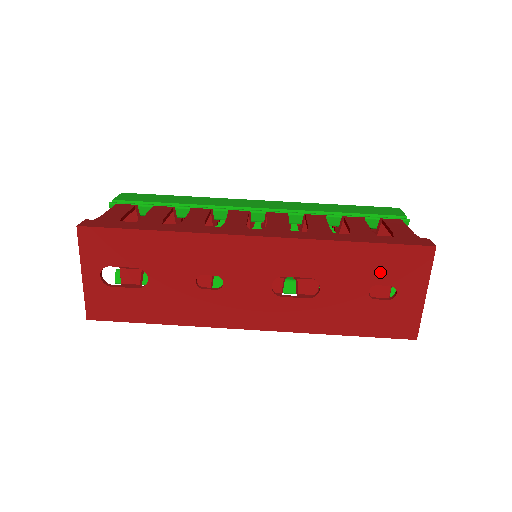
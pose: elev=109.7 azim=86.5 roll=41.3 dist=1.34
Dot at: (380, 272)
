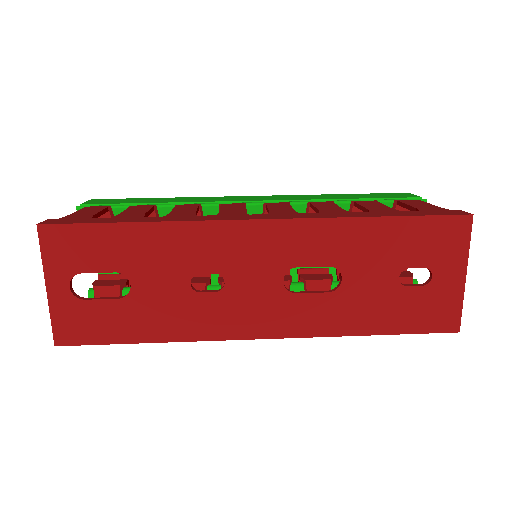
Dot at: (411, 252)
